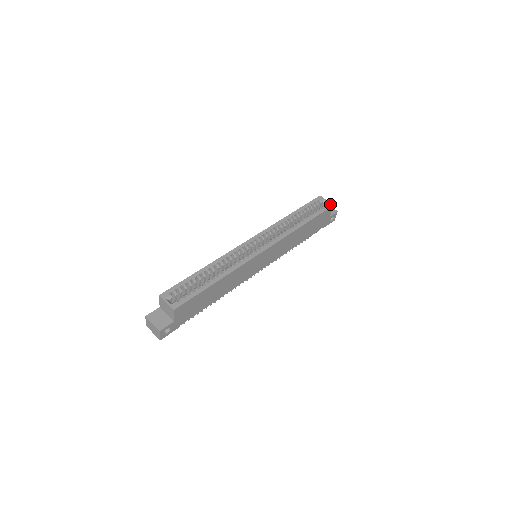
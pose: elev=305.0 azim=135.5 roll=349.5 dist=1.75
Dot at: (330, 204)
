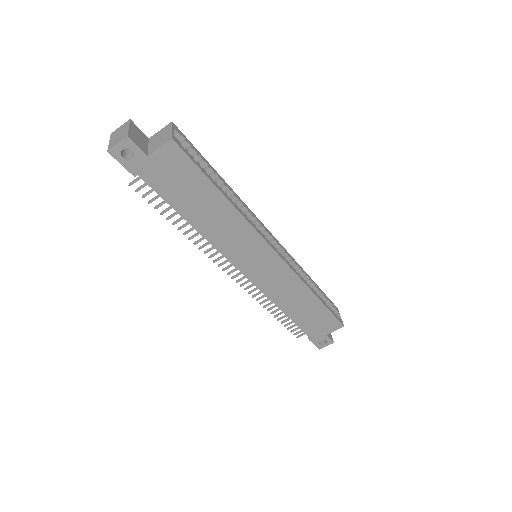
Dot at: (342, 321)
